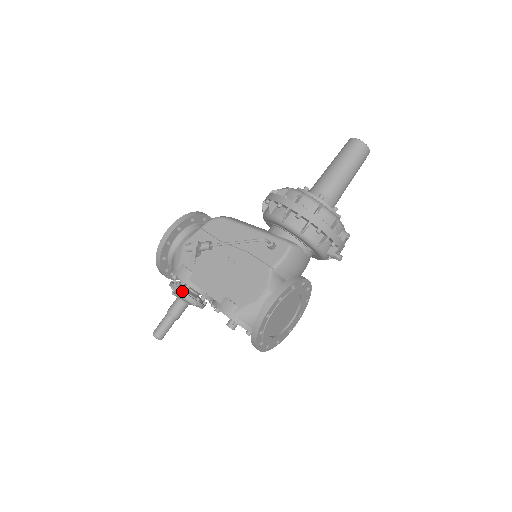
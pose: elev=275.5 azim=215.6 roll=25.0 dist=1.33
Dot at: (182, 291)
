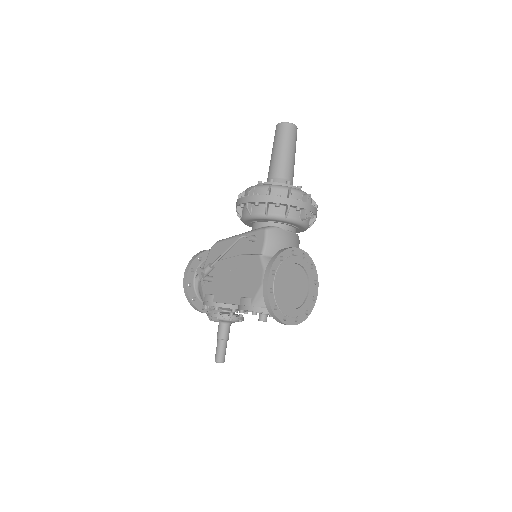
Dot at: (215, 314)
